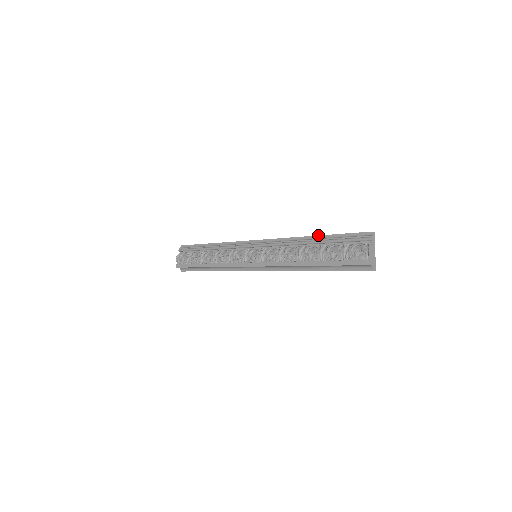
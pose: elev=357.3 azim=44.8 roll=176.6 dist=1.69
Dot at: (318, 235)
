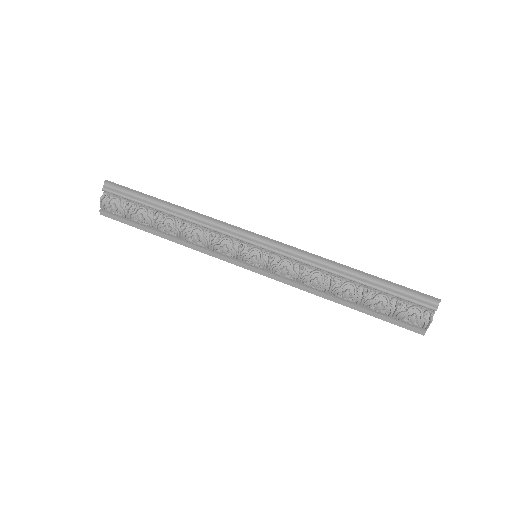
Dot at: (363, 274)
